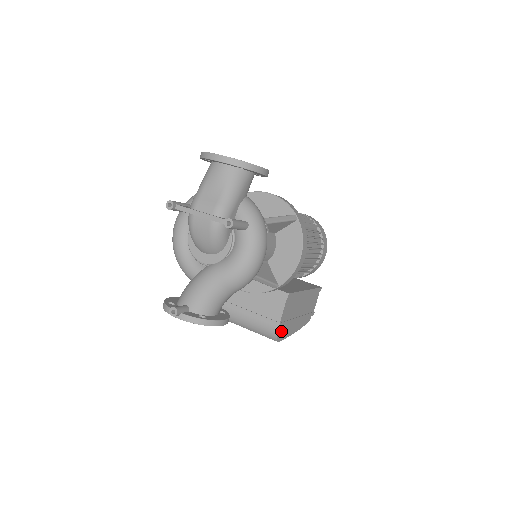
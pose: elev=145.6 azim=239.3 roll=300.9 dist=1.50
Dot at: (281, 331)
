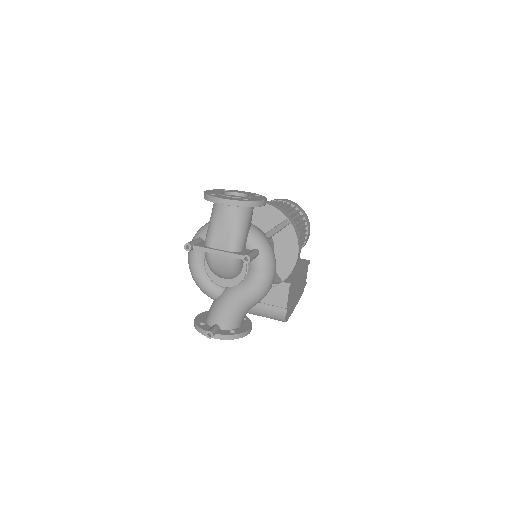
Dot at: (287, 313)
